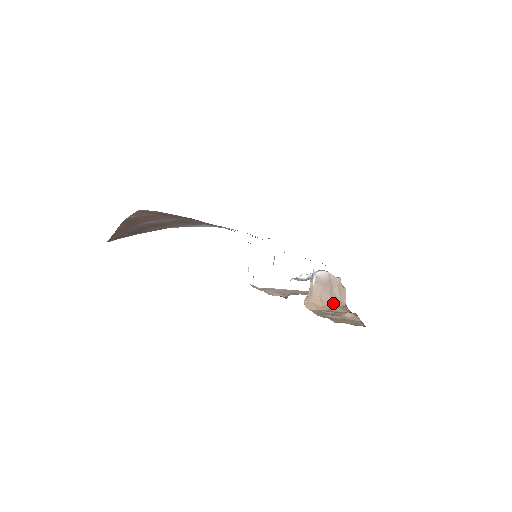
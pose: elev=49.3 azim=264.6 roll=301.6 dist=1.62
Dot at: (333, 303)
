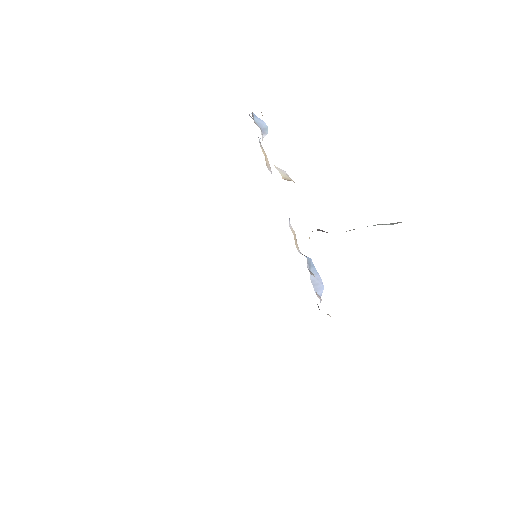
Dot at: occluded
